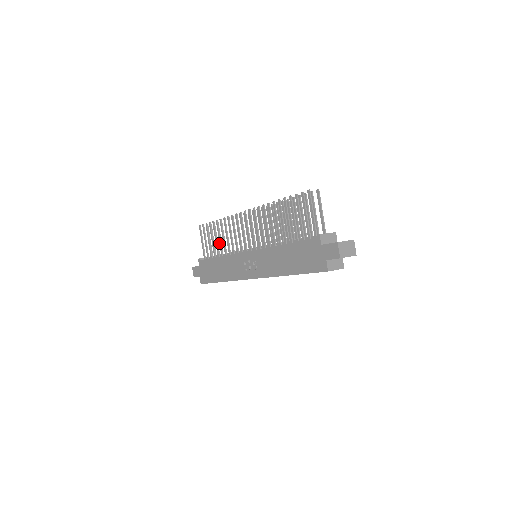
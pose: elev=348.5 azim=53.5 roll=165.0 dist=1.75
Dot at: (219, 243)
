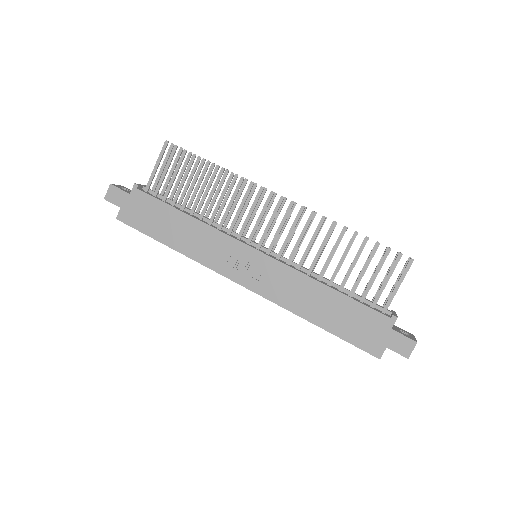
Dot at: (197, 195)
